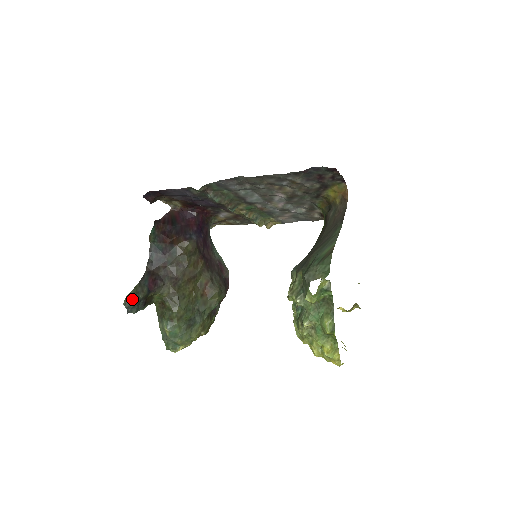
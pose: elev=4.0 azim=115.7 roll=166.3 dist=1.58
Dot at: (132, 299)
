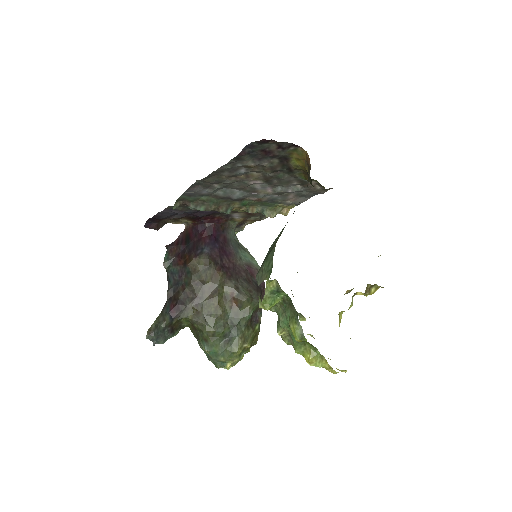
Dot at: (154, 331)
